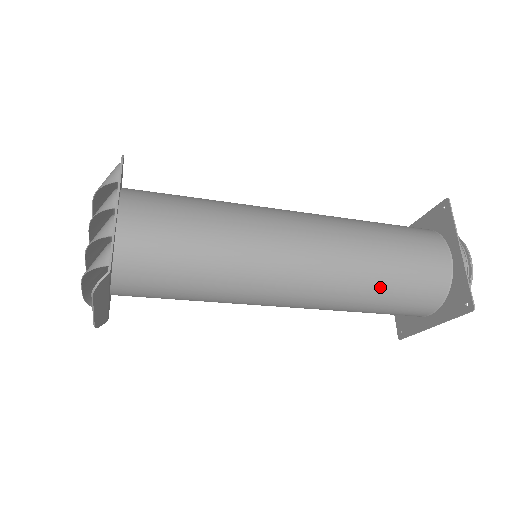
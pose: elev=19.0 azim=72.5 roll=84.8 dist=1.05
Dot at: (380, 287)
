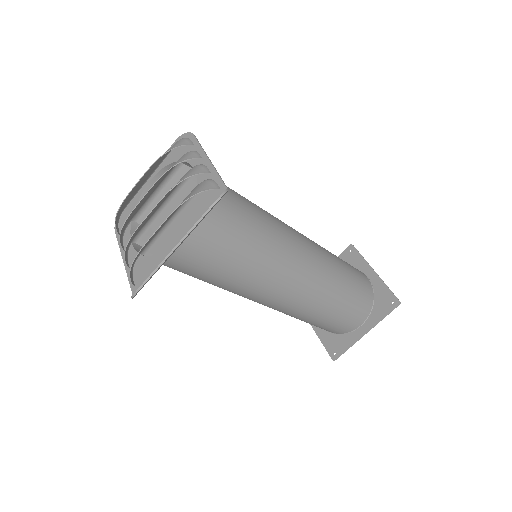
Dot at: (344, 286)
